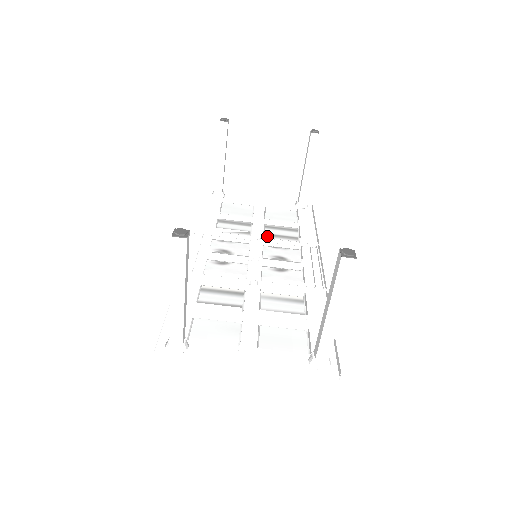
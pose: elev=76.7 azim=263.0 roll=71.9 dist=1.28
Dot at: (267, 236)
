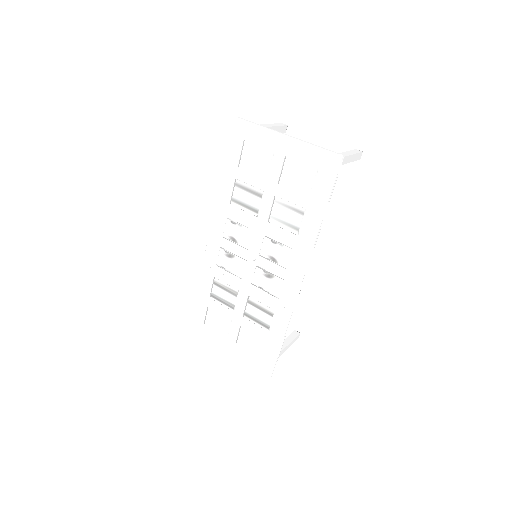
Dot at: (250, 300)
